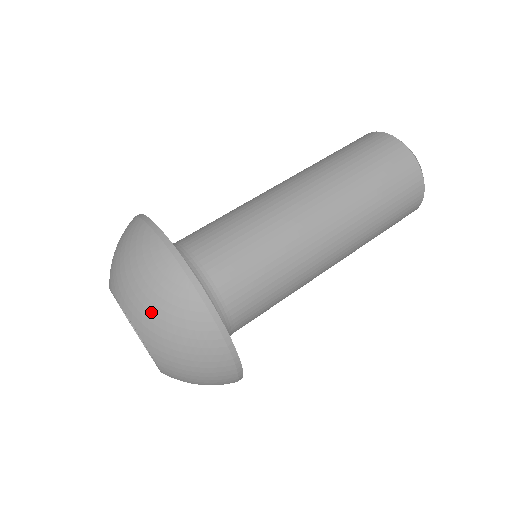
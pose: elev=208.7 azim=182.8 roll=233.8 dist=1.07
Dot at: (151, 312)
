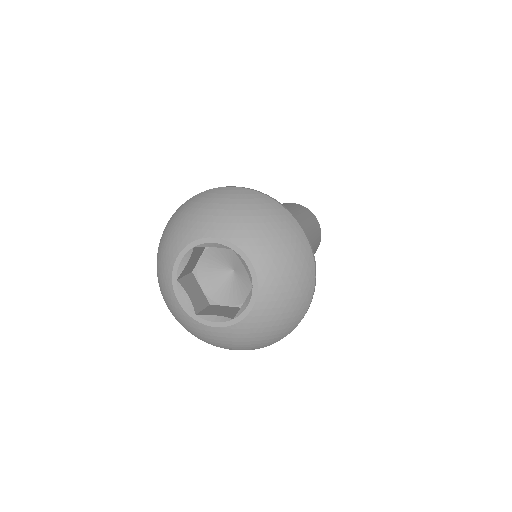
Dot at: (238, 216)
